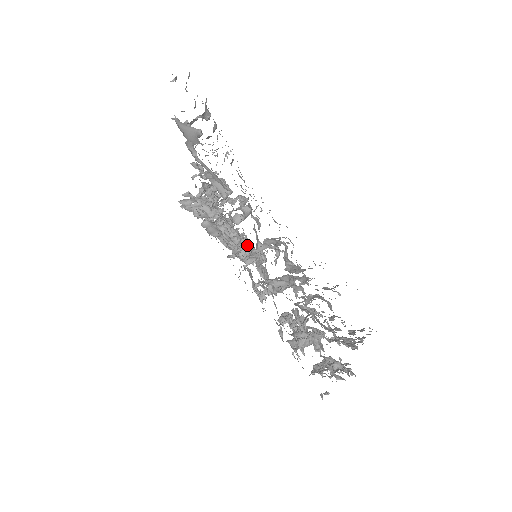
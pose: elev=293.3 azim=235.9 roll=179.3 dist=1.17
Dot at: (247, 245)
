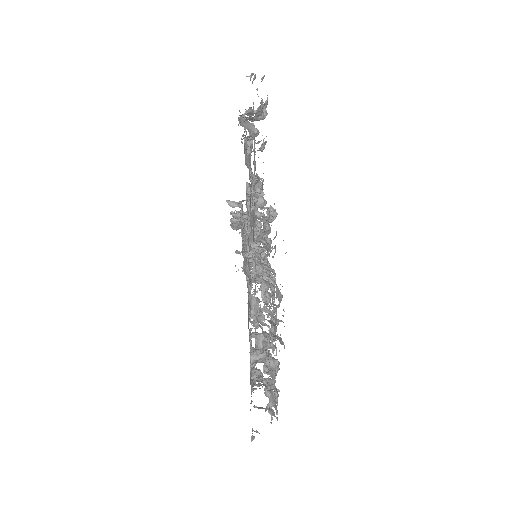
Dot at: occluded
